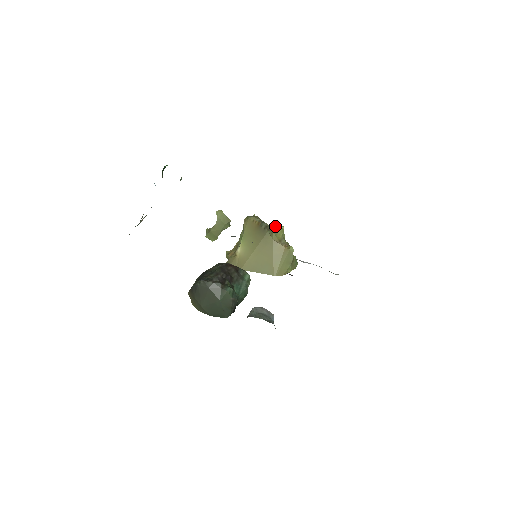
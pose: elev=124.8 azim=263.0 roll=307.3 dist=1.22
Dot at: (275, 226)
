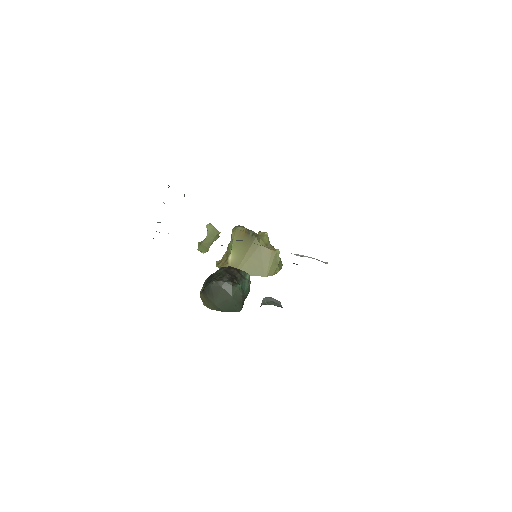
Dot at: (260, 233)
